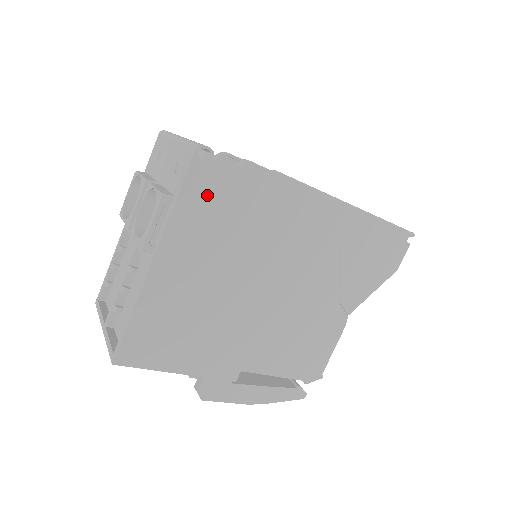
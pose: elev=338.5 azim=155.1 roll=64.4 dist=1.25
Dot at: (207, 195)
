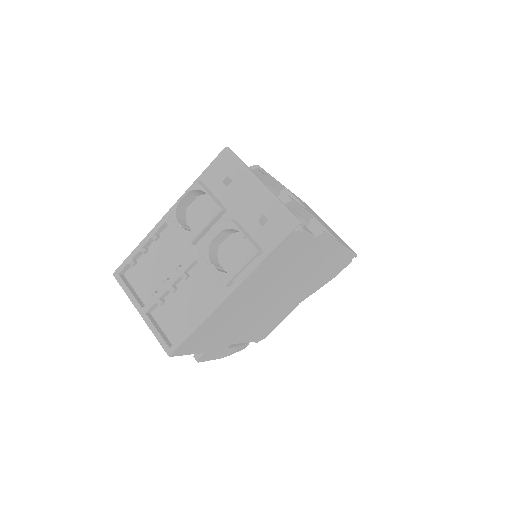
Dot at: (283, 251)
